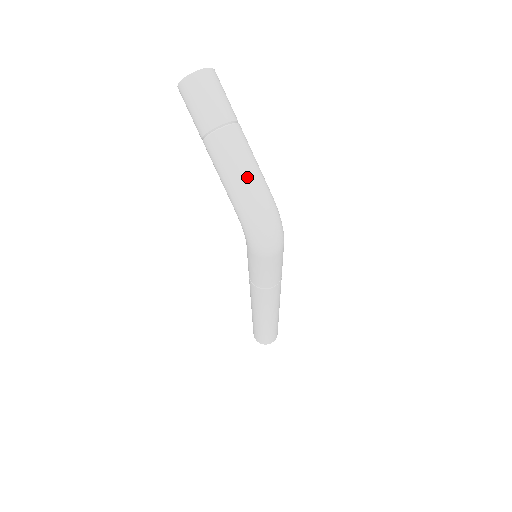
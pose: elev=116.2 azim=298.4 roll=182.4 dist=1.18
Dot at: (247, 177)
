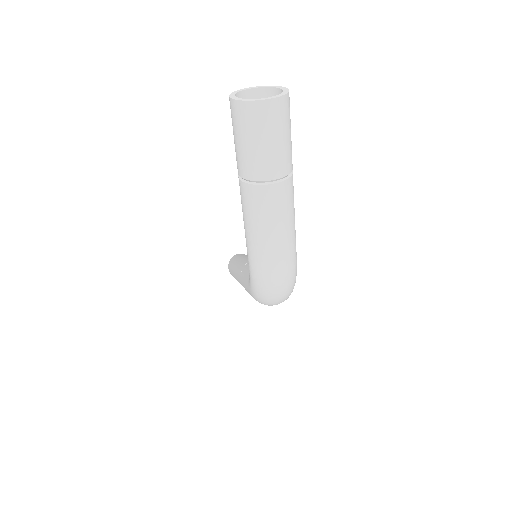
Dot at: (276, 247)
